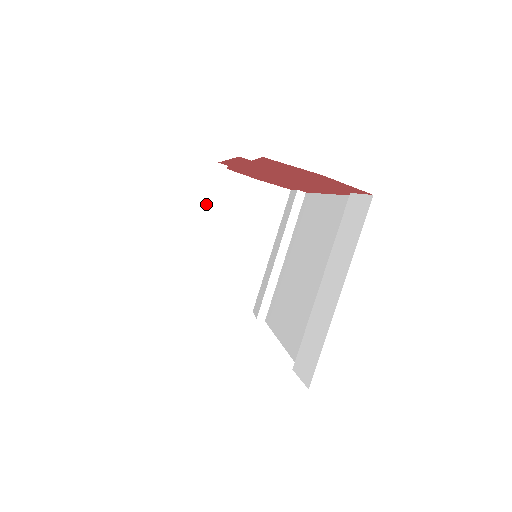
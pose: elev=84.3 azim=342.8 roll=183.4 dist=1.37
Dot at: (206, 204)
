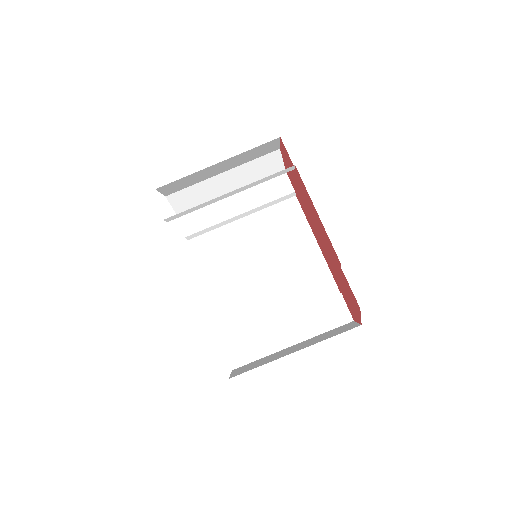
Dot at: (257, 181)
